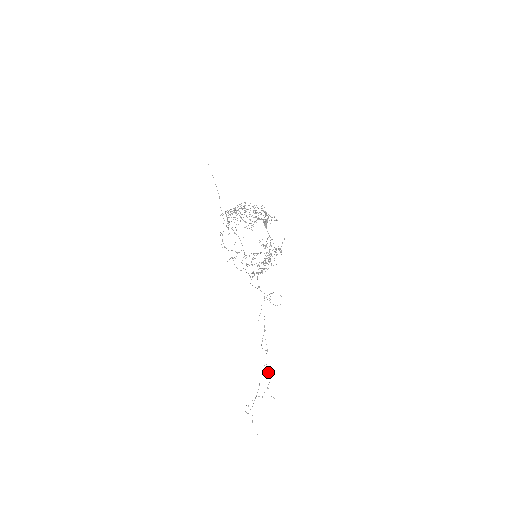
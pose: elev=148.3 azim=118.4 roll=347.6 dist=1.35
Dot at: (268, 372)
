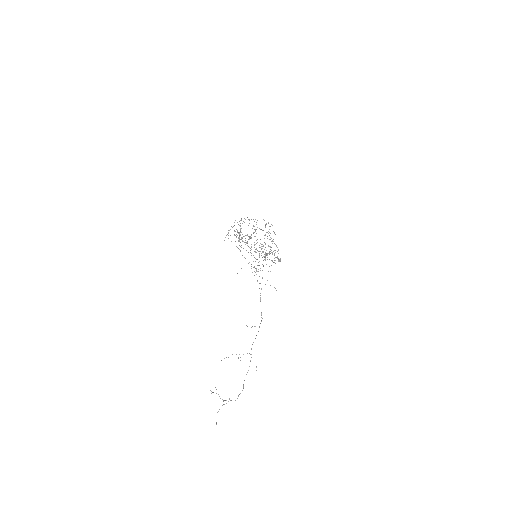
Dot at: occluded
